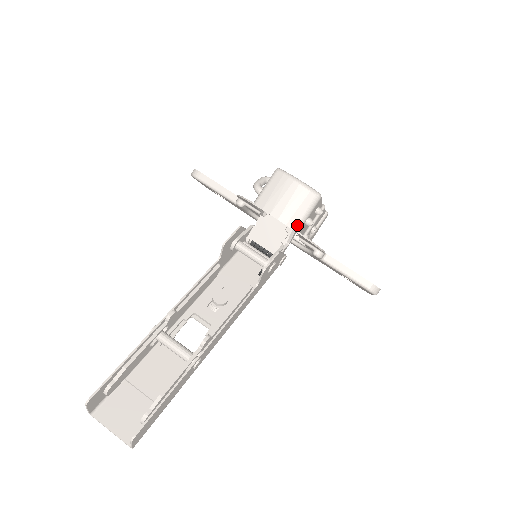
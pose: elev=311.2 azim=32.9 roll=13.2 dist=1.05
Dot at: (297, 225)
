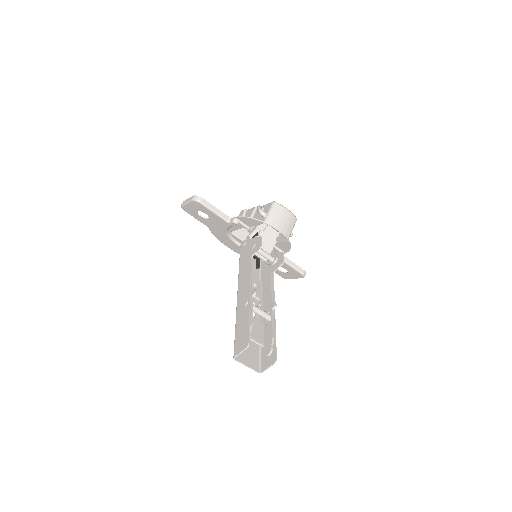
Dot at: (289, 236)
